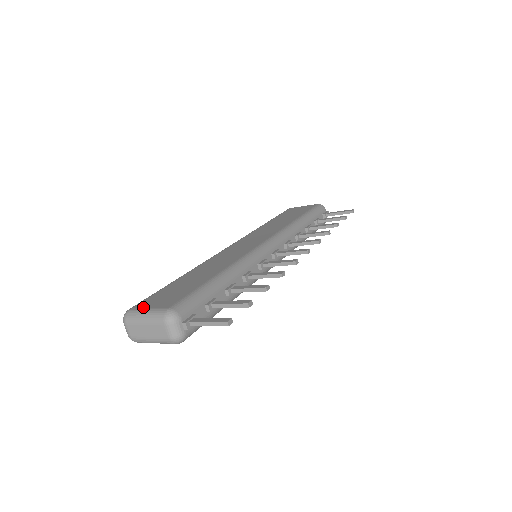
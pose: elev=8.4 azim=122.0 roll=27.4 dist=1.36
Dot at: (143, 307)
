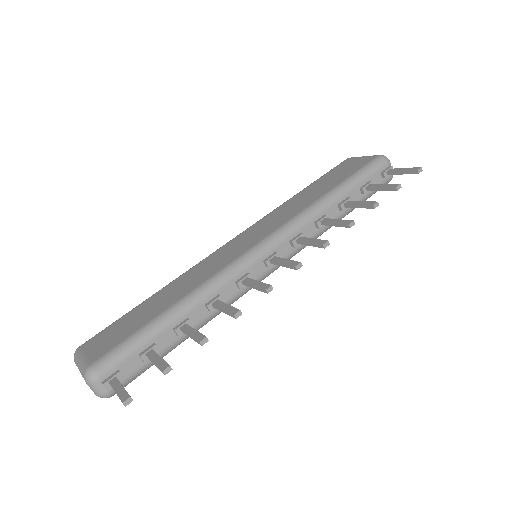
Dot at: (84, 350)
